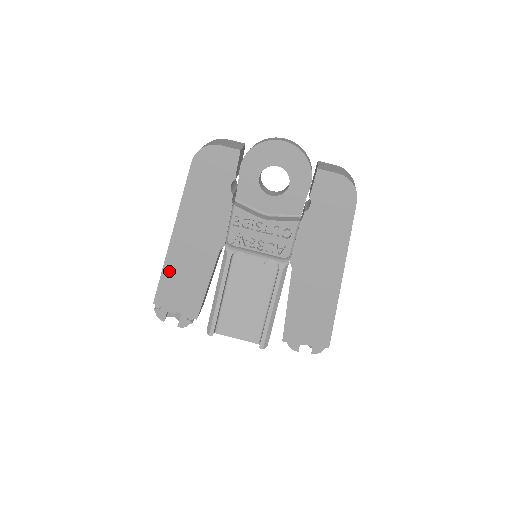
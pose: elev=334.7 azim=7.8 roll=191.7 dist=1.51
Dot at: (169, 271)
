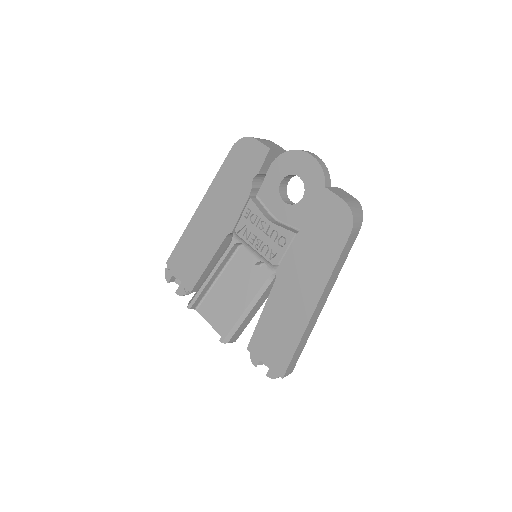
Dot at: (186, 238)
